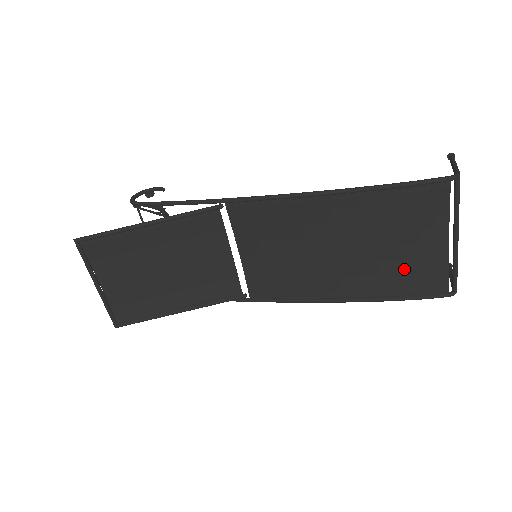
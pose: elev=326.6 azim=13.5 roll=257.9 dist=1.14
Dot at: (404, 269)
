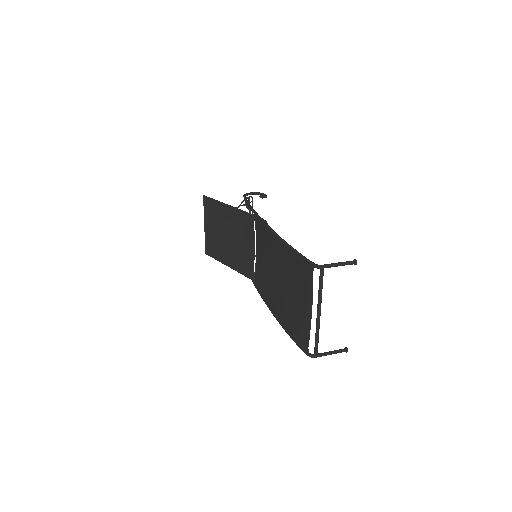
Dot at: (294, 315)
